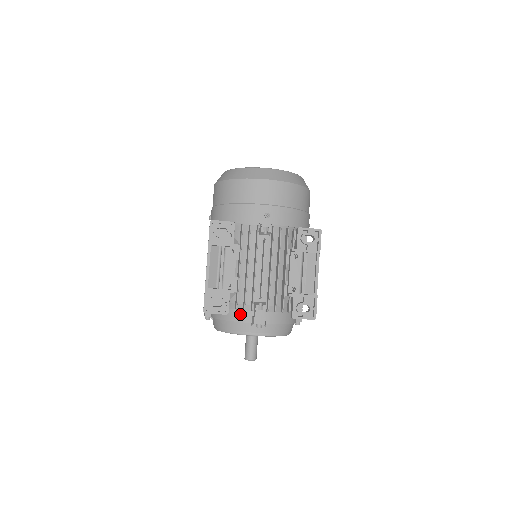
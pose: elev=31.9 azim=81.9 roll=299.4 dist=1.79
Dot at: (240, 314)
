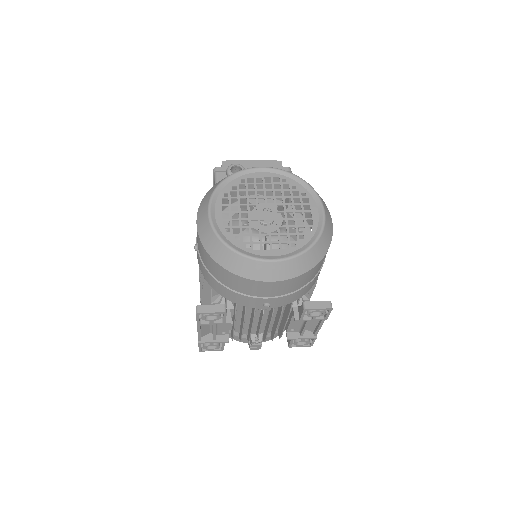
Dot at: (236, 338)
